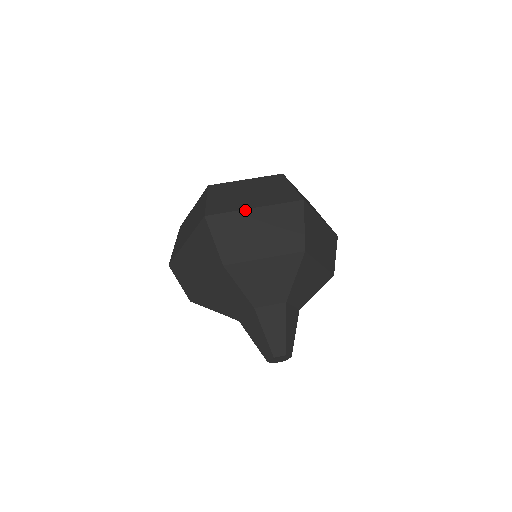
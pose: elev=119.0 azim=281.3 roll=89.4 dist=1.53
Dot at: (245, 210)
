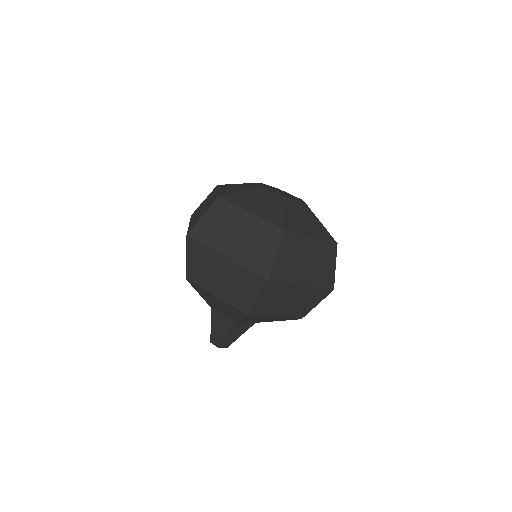
Dot at: (218, 253)
